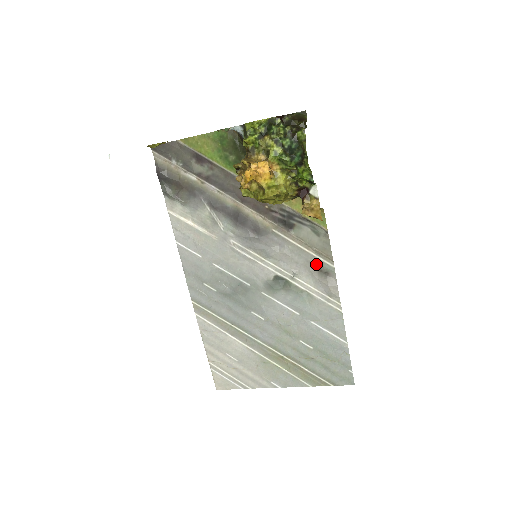
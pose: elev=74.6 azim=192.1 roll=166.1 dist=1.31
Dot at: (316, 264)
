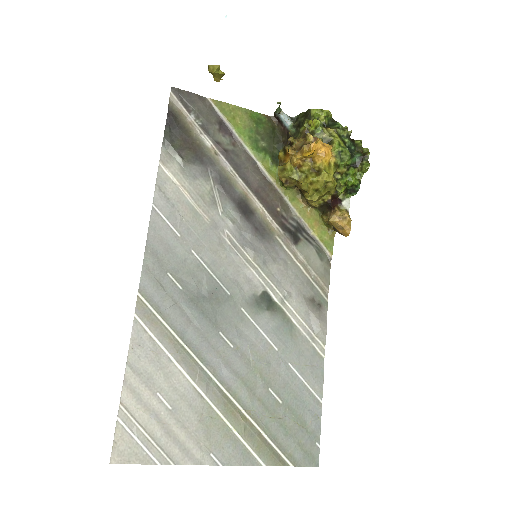
Dot at: (311, 291)
